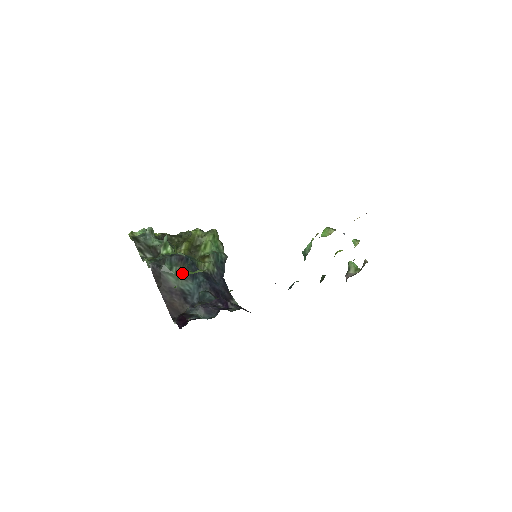
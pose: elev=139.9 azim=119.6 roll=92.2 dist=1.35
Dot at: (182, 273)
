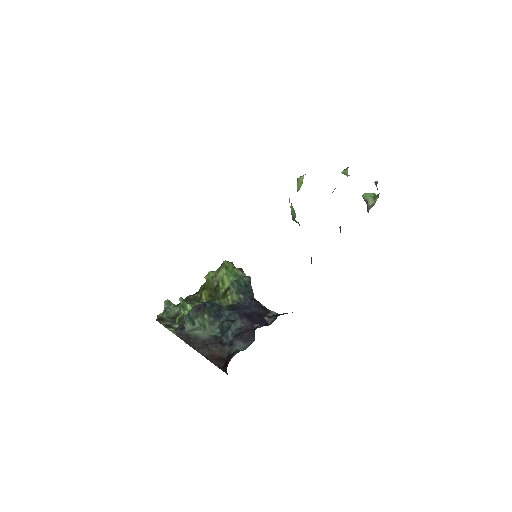
Dot at: (176, 320)
